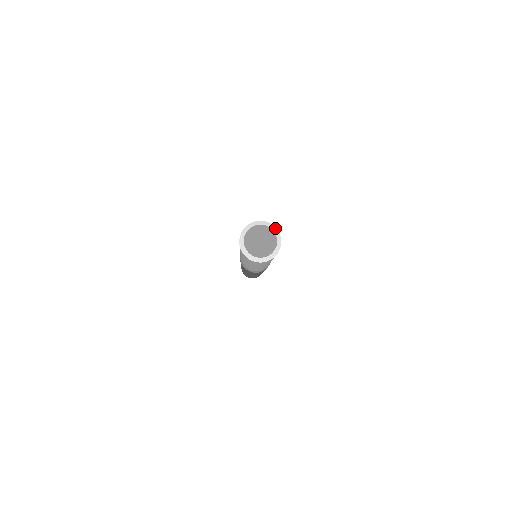
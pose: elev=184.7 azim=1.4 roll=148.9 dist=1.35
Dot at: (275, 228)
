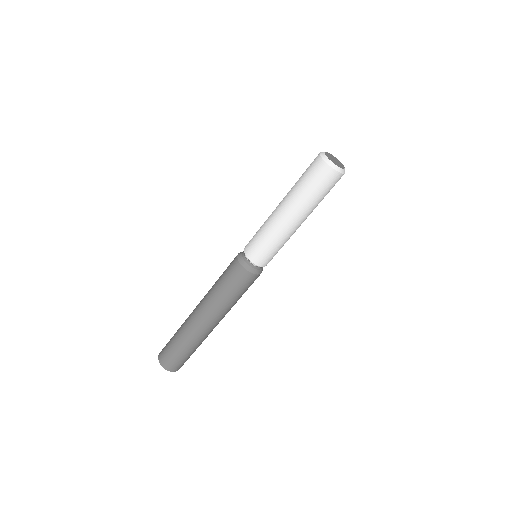
Dot at: occluded
